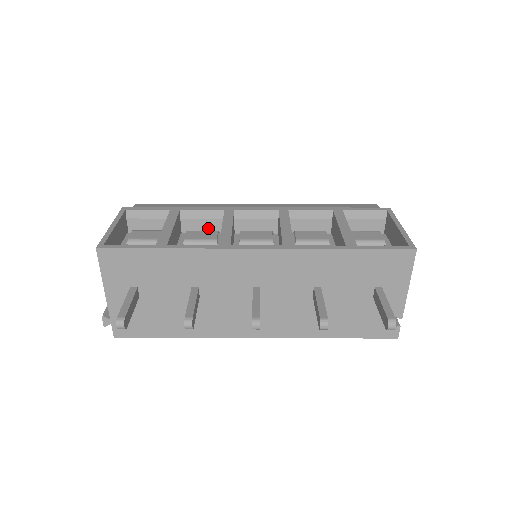
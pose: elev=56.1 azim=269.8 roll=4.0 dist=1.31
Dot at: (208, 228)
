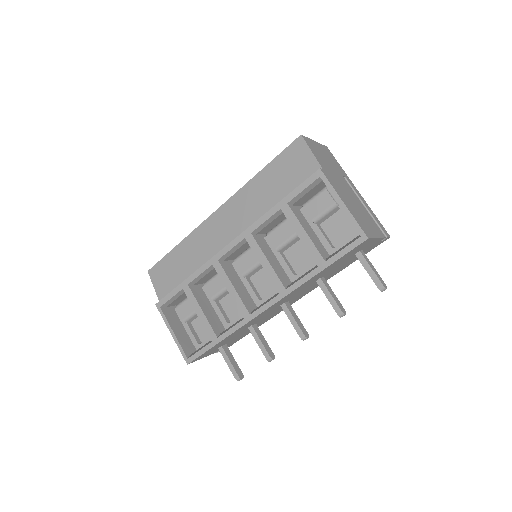
Dot at: (213, 272)
